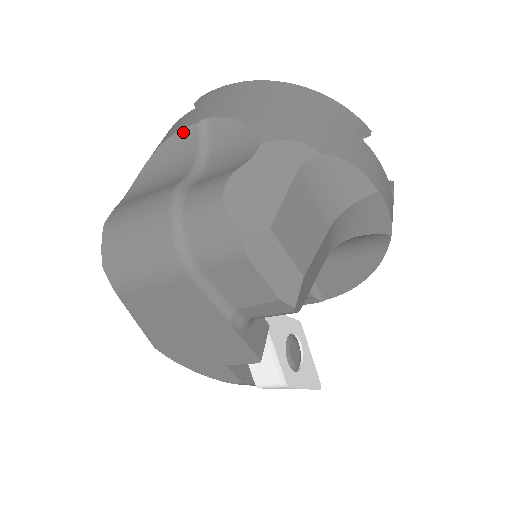
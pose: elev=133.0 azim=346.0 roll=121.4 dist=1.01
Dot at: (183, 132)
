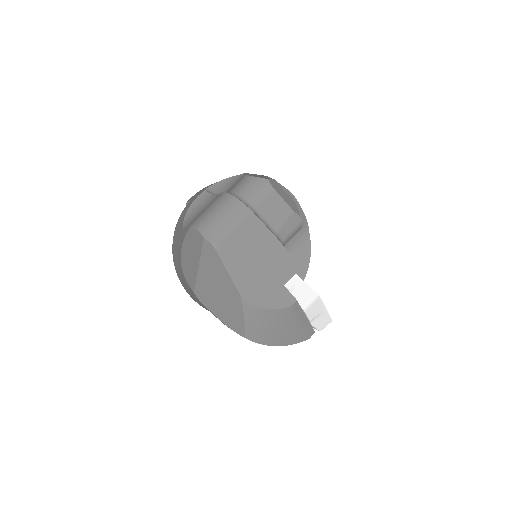
Dot at: (199, 197)
